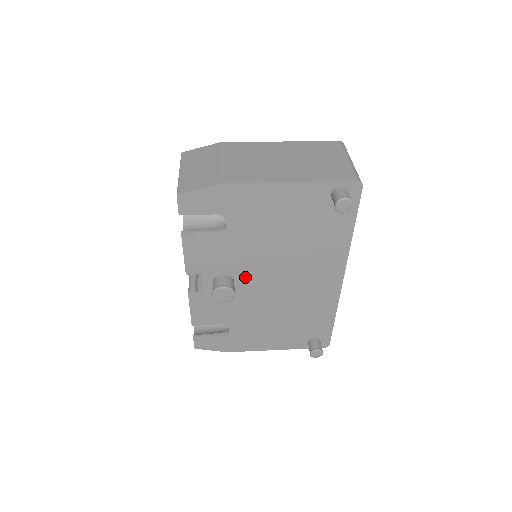
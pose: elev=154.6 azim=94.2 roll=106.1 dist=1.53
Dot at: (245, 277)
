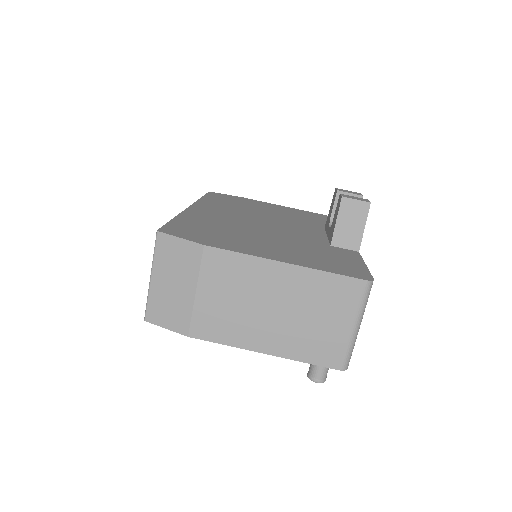
Dot at: occluded
